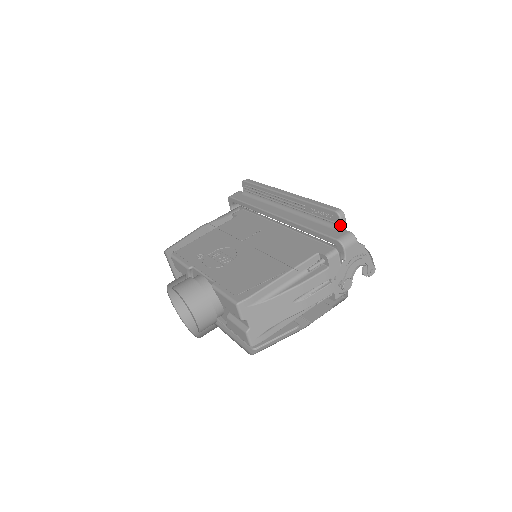
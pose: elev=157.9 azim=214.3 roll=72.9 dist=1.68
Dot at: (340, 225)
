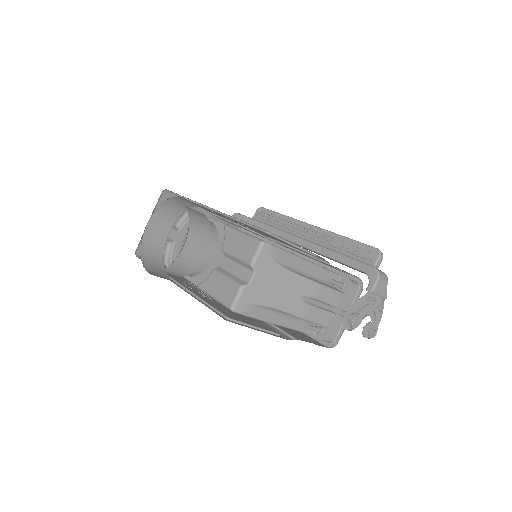
Dot at: (375, 263)
